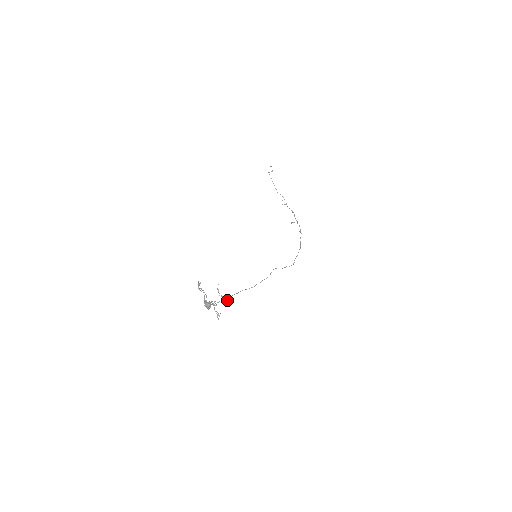
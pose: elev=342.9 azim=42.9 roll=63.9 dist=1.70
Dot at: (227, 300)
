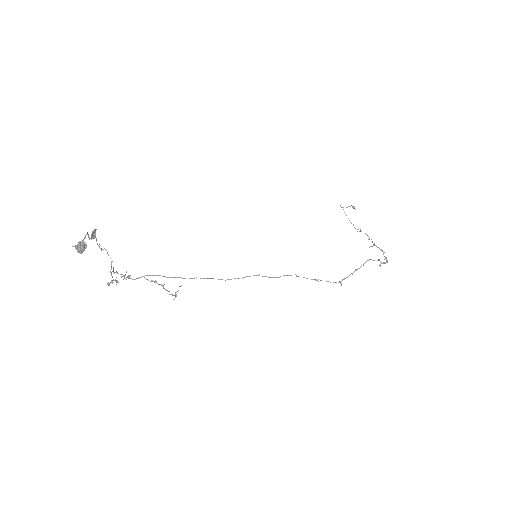
Dot at: (156, 281)
